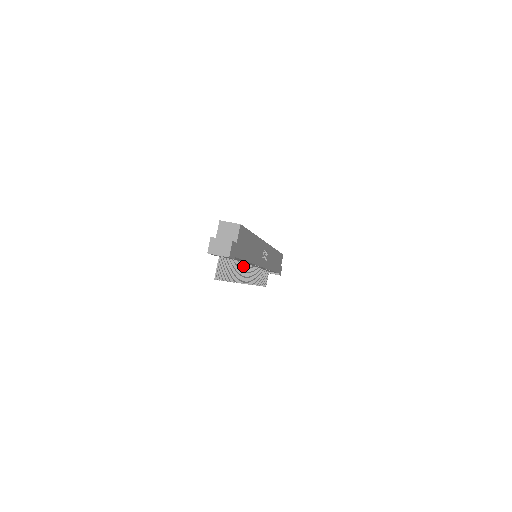
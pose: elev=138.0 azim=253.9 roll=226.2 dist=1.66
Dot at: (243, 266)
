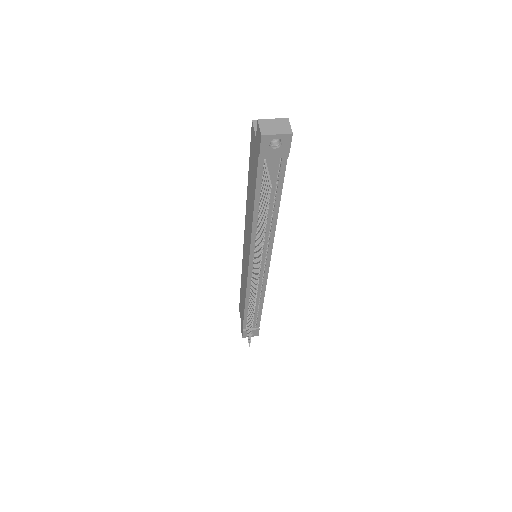
Dot at: (256, 248)
